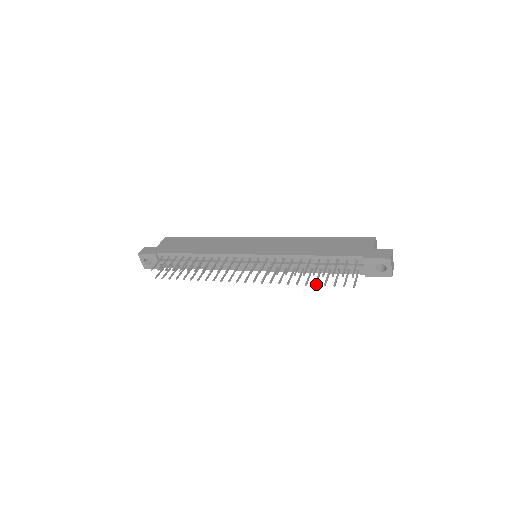
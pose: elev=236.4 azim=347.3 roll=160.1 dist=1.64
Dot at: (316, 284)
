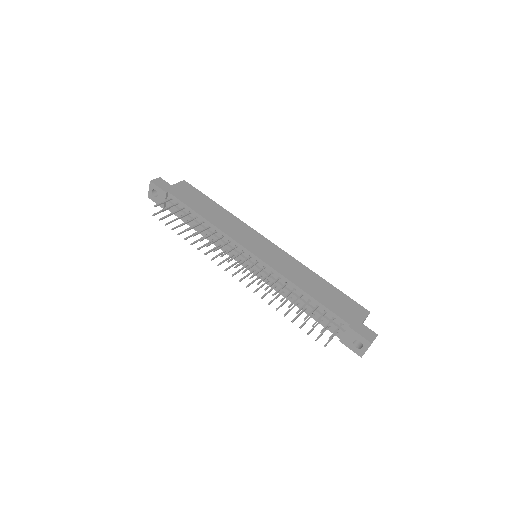
Dot at: (293, 321)
